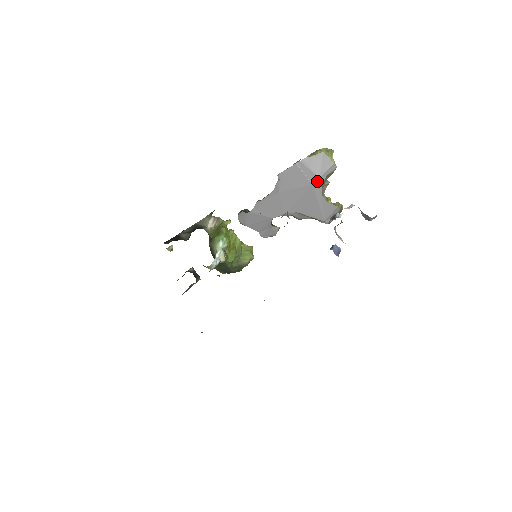
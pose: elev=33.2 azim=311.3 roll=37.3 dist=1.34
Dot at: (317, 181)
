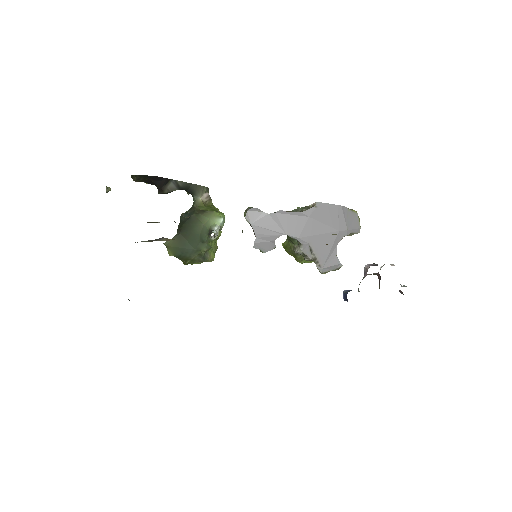
Dot at: (344, 231)
